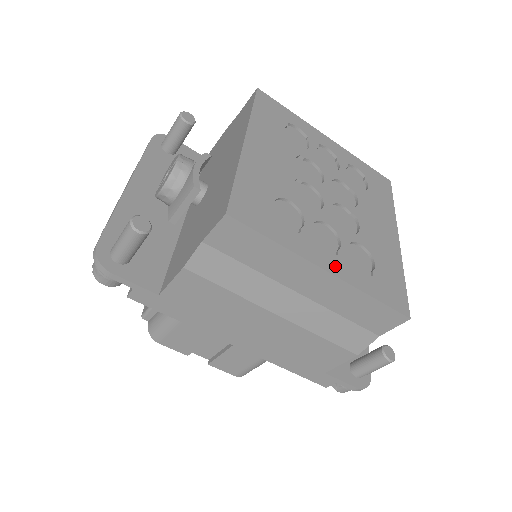
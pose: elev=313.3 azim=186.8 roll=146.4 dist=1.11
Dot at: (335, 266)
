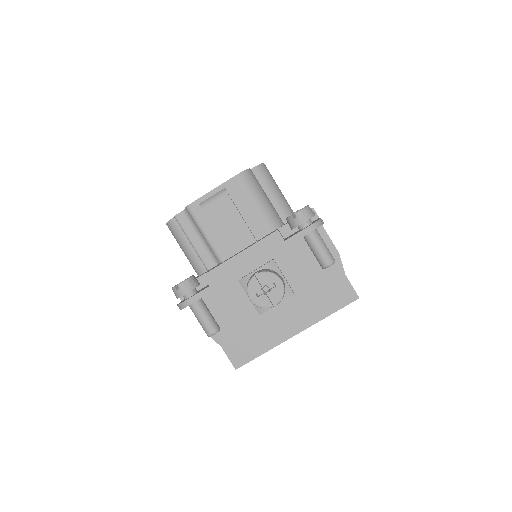
Dot at: occluded
